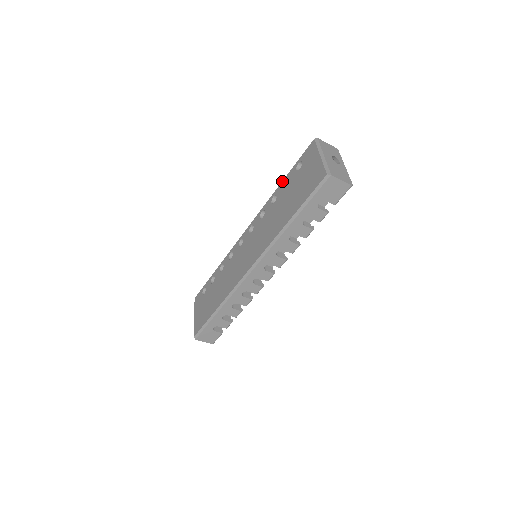
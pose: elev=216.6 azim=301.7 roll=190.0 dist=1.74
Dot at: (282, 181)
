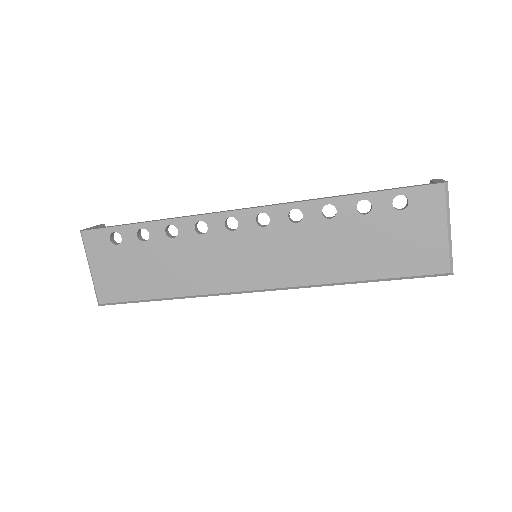
Dot at: (355, 195)
